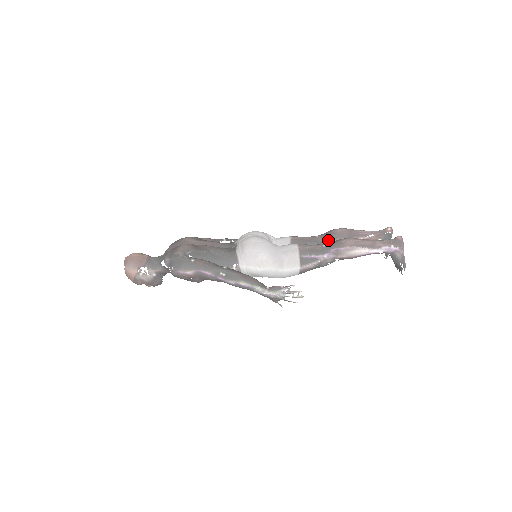
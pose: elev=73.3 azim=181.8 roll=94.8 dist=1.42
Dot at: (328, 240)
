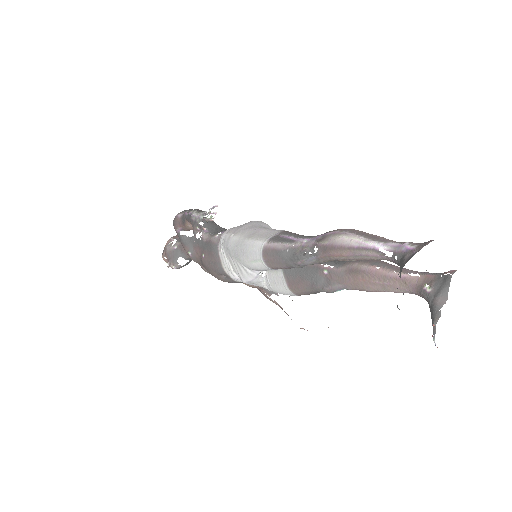
Dot at: (345, 263)
